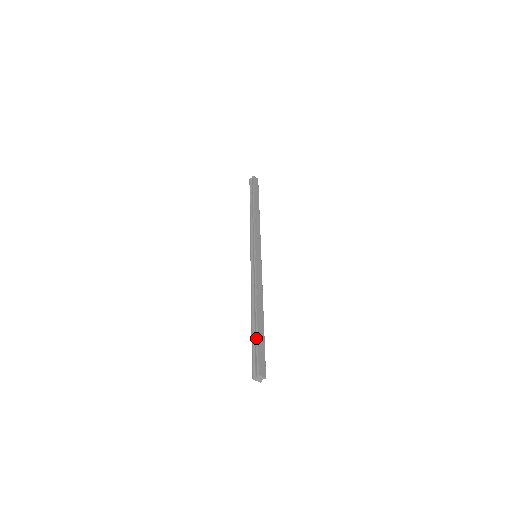
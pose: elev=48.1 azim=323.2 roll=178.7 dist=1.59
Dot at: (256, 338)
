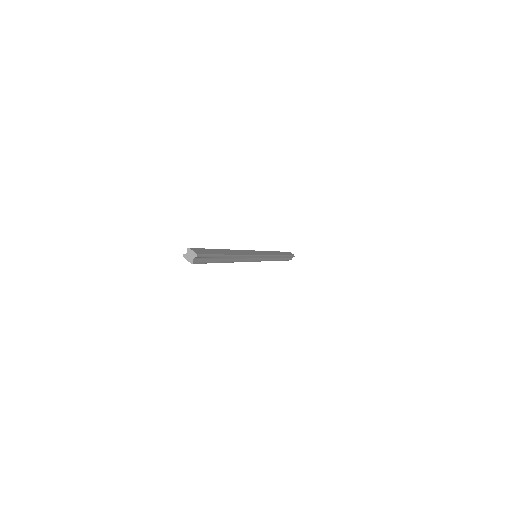
Dot at: (209, 249)
